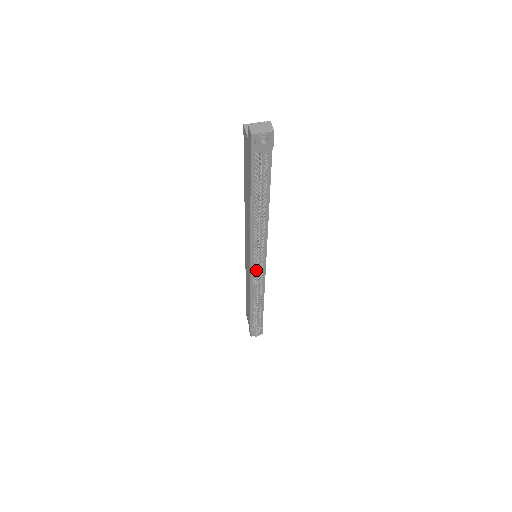
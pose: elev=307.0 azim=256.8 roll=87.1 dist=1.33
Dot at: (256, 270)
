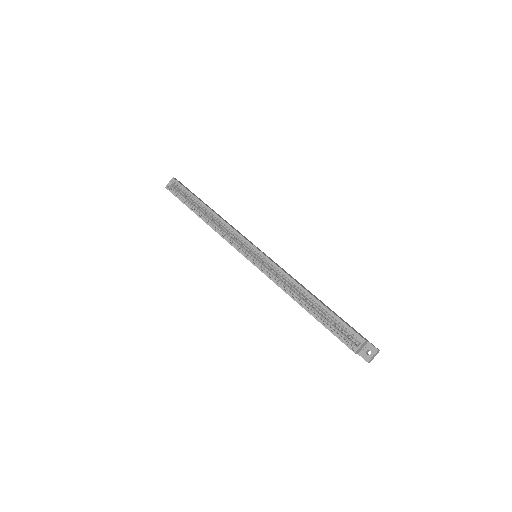
Dot at: occluded
